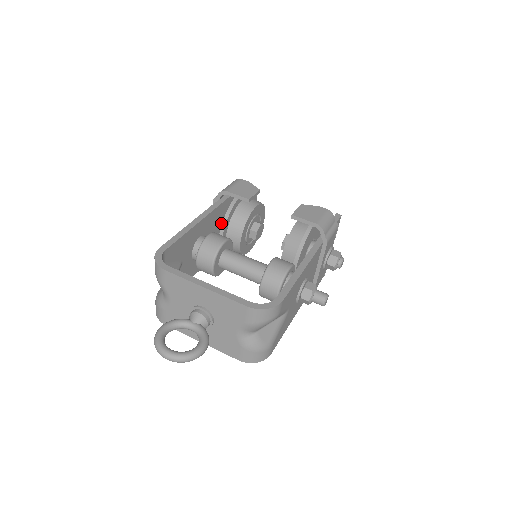
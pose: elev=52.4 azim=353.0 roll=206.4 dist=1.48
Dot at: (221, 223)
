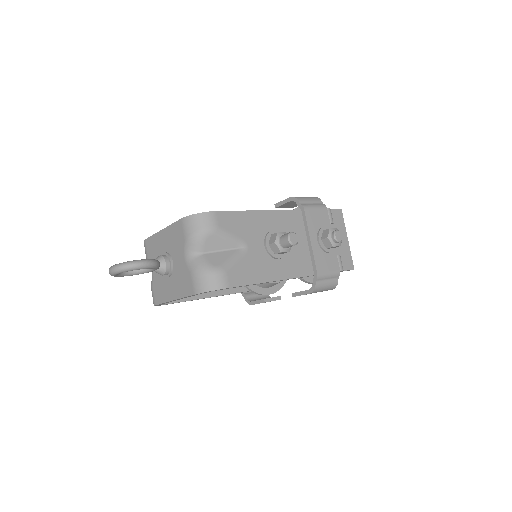
Dot at: occluded
